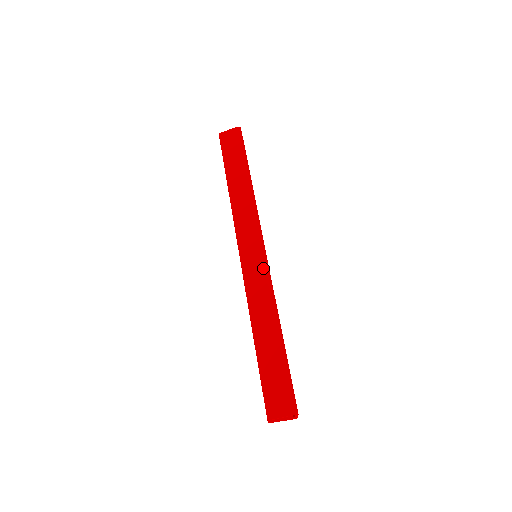
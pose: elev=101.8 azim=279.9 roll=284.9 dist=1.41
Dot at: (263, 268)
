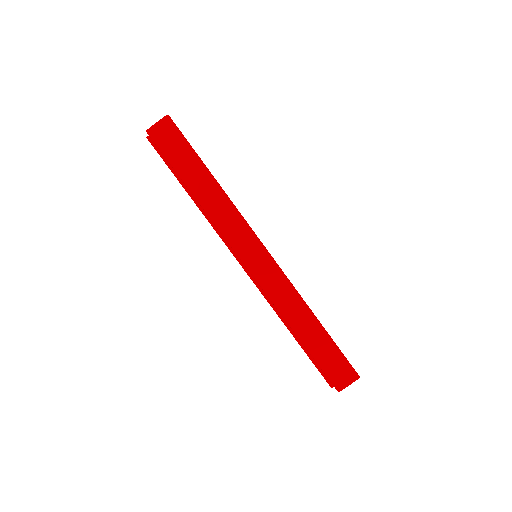
Dot at: (276, 271)
